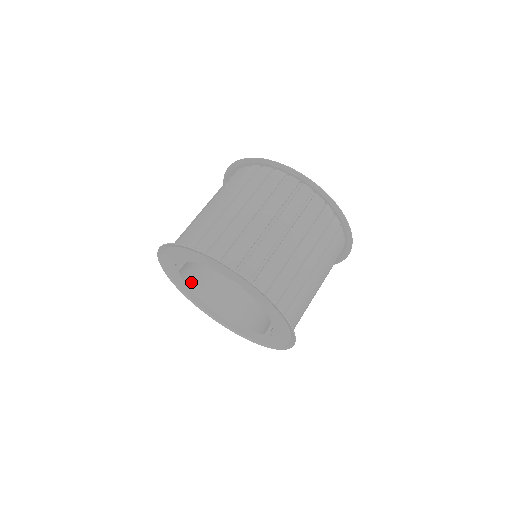
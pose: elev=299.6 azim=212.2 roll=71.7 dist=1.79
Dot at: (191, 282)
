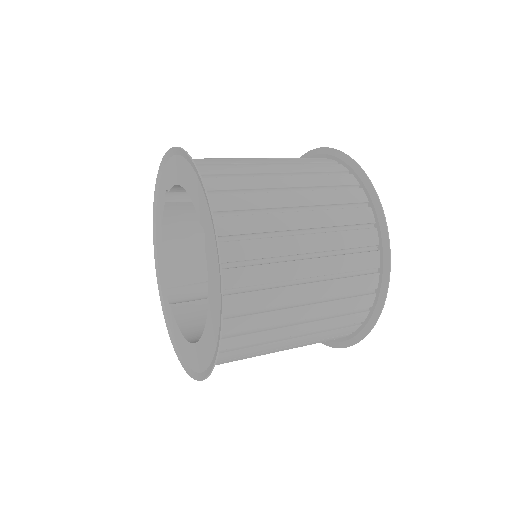
Dot at: (189, 331)
